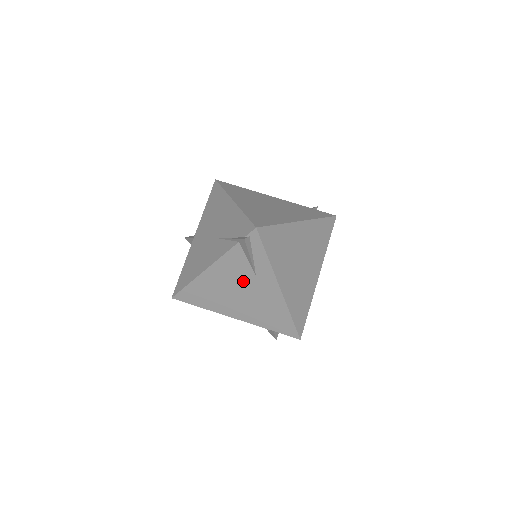
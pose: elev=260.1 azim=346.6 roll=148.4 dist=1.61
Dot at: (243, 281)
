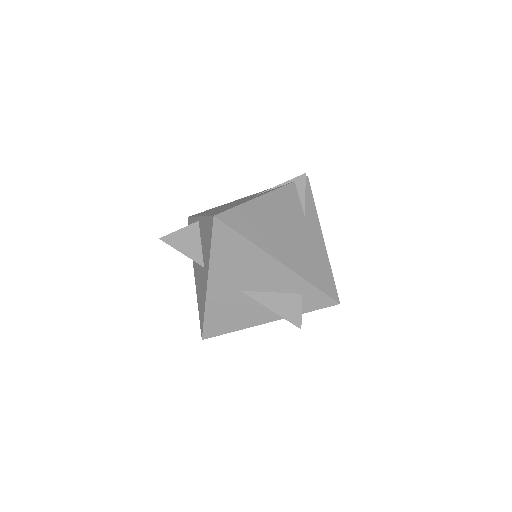
Dot at: (293, 218)
